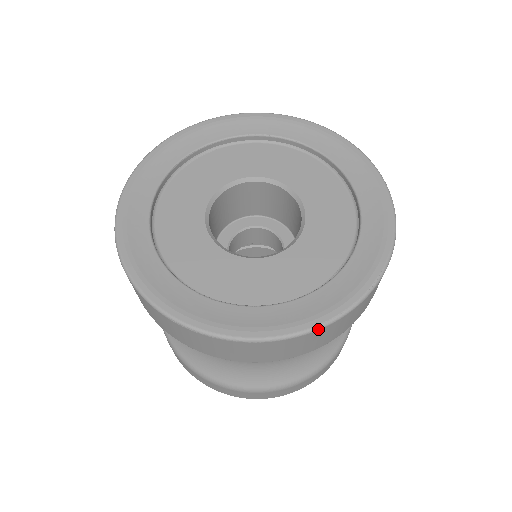
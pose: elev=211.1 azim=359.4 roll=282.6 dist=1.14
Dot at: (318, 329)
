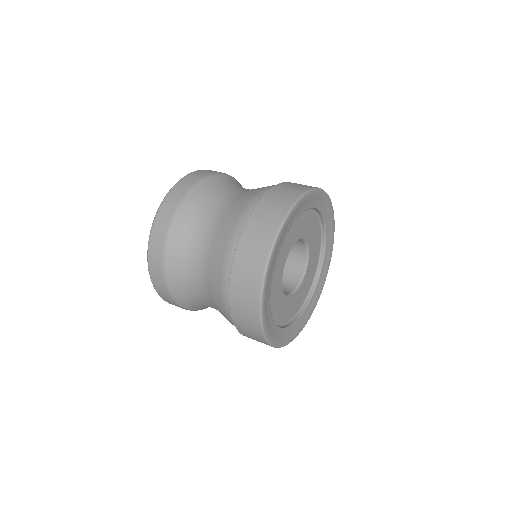
Dot at: occluded
